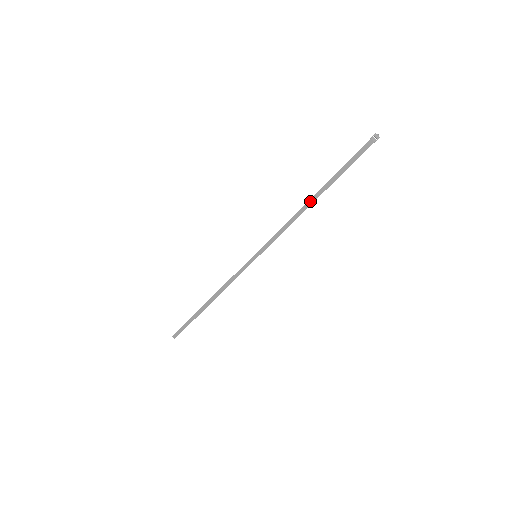
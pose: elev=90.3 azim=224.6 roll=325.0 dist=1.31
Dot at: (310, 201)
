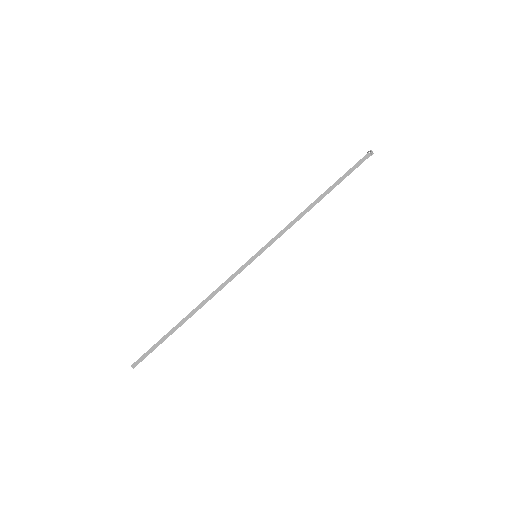
Dot at: (315, 202)
